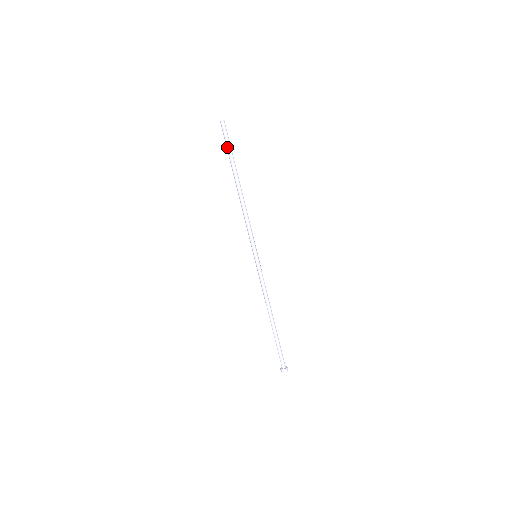
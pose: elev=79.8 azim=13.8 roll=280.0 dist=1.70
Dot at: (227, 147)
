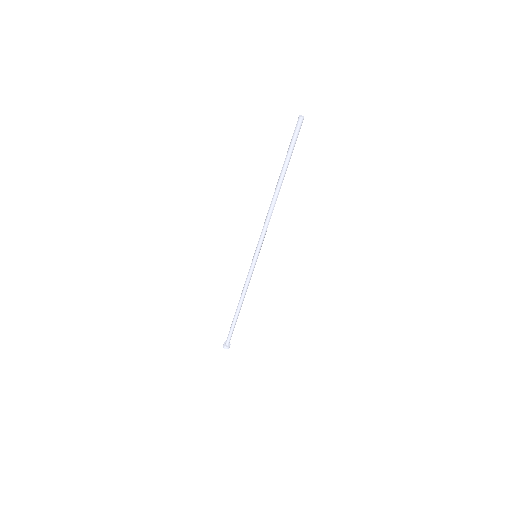
Dot at: (292, 148)
